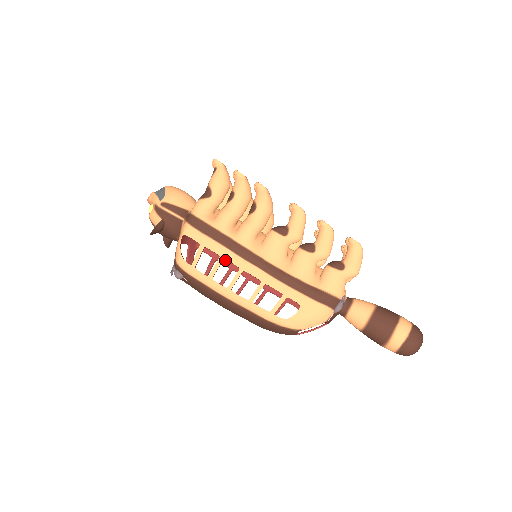
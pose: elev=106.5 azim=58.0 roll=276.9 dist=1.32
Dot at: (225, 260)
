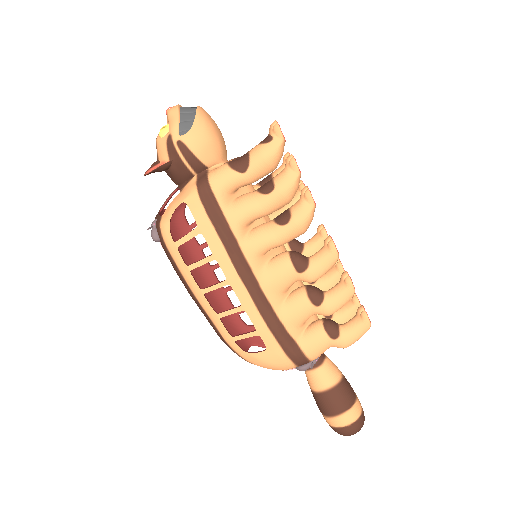
Dot at: occluded
